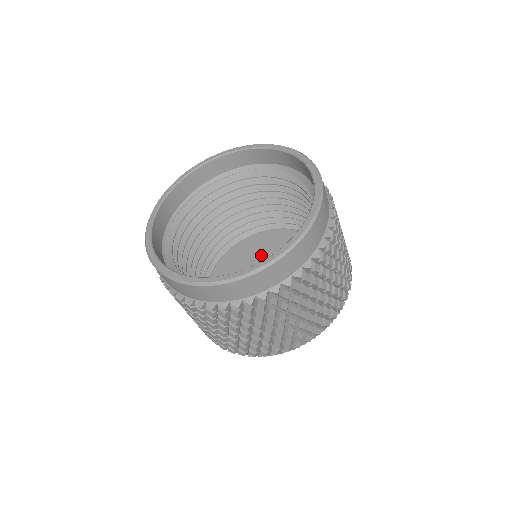
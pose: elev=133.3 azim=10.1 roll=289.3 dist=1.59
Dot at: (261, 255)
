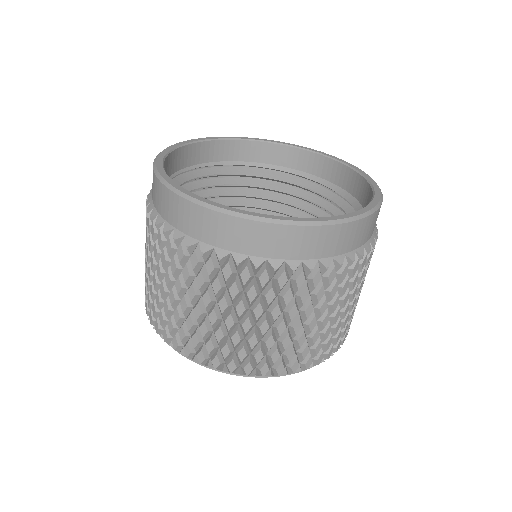
Dot at: occluded
